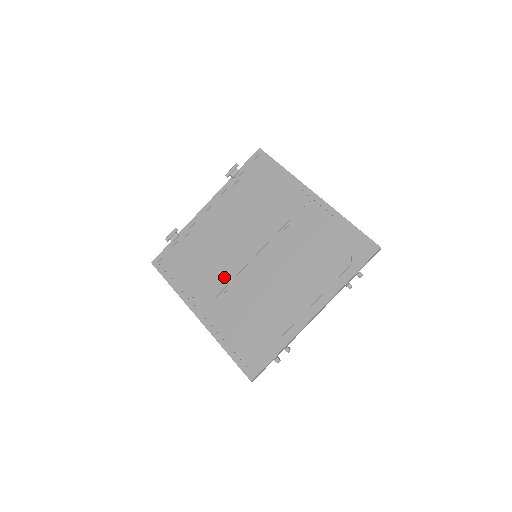
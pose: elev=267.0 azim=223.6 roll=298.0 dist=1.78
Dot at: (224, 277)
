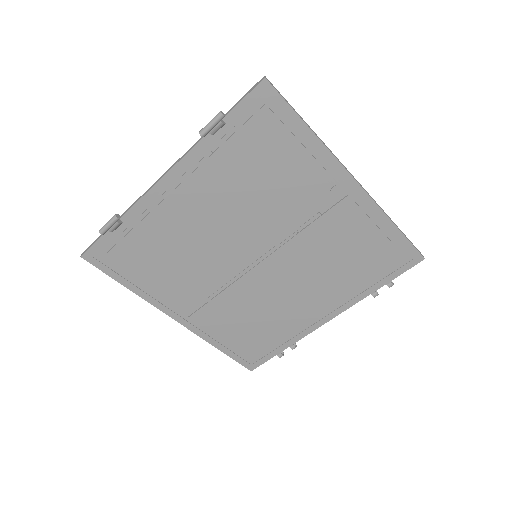
Dot at: (210, 281)
